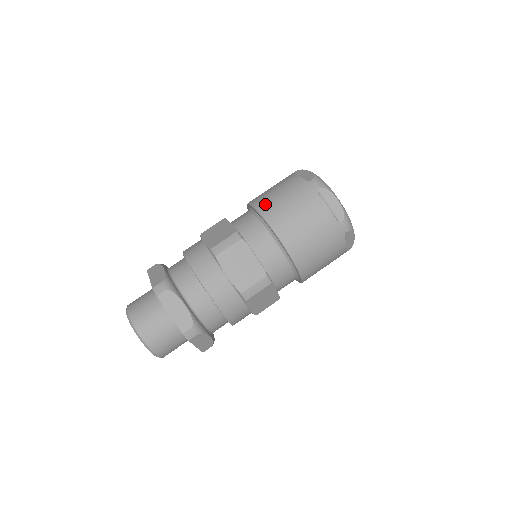
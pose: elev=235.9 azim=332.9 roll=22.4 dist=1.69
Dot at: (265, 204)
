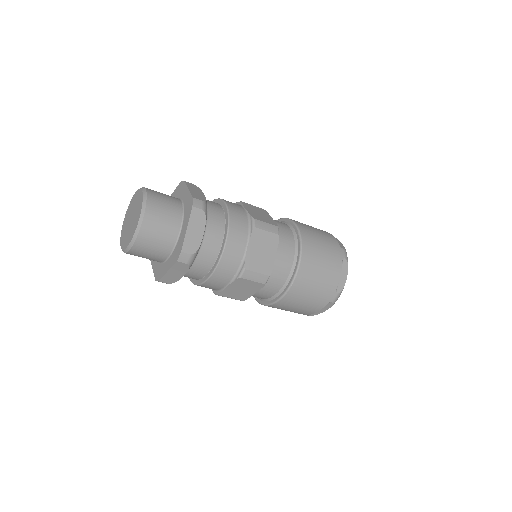
Dot at: (304, 276)
